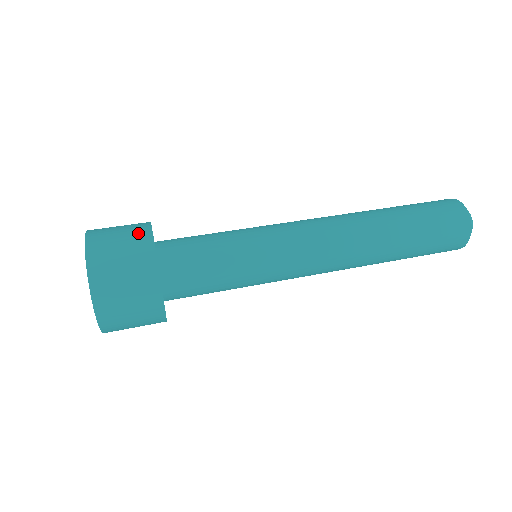
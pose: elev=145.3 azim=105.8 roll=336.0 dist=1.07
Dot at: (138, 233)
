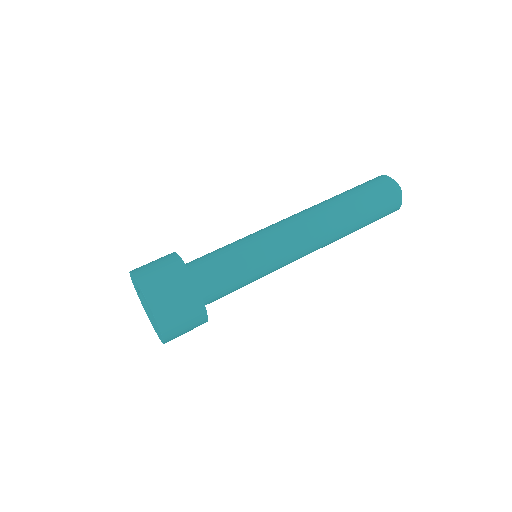
Dot at: (165, 256)
